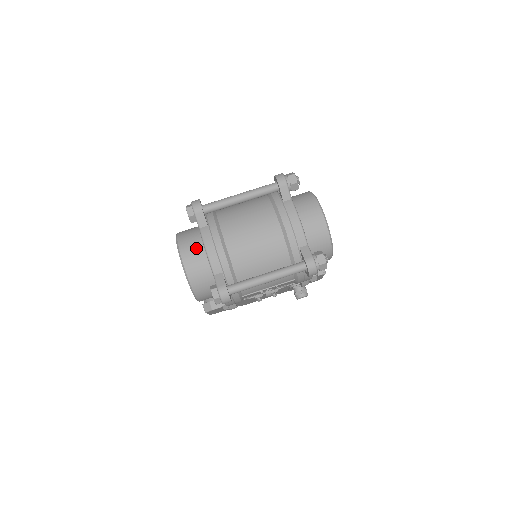
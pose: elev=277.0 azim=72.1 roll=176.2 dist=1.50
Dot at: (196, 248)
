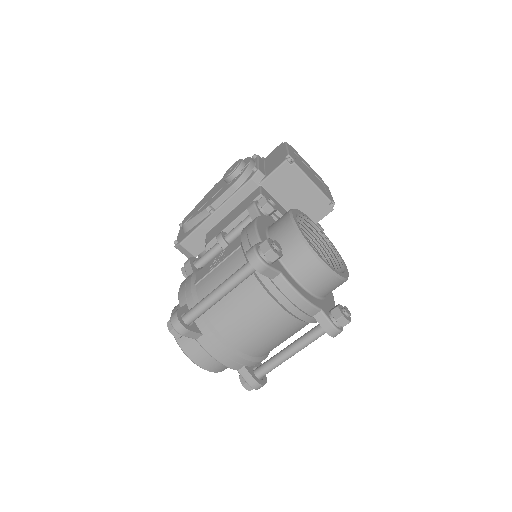
Dot at: (203, 350)
